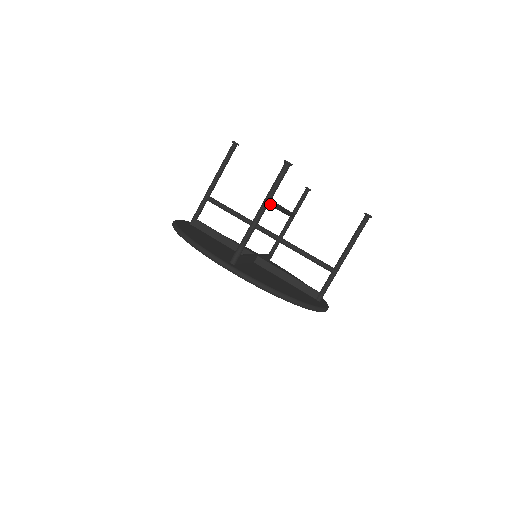
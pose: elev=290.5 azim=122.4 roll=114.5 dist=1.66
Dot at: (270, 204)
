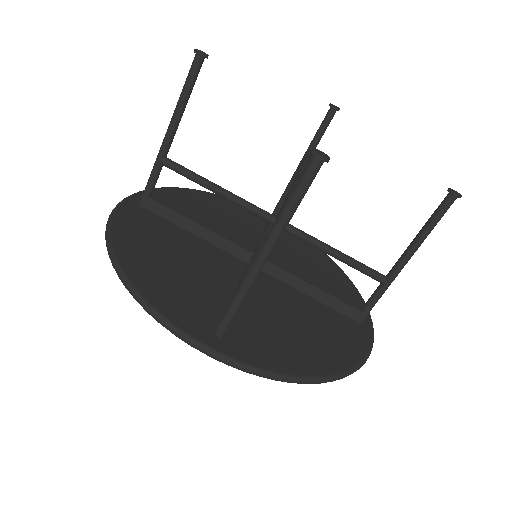
Dot at: occluded
